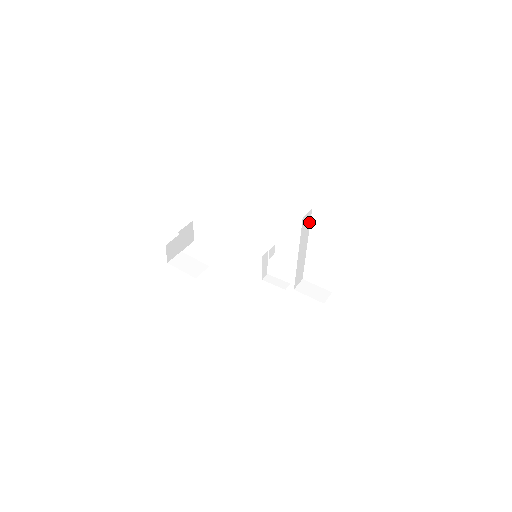
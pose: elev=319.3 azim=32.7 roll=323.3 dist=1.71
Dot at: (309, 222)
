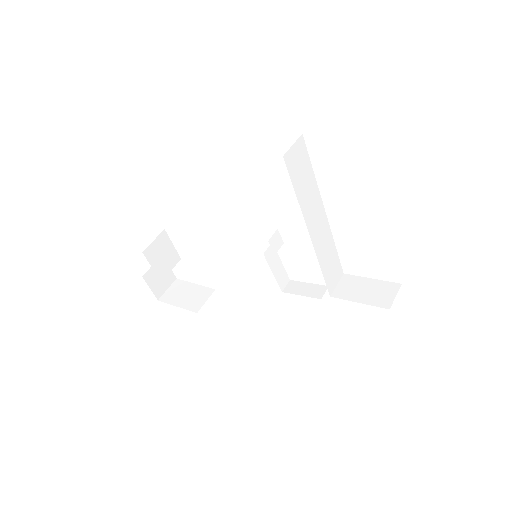
Dot at: (308, 164)
